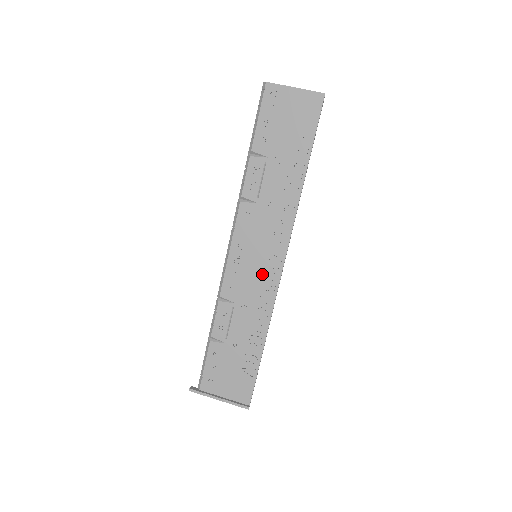
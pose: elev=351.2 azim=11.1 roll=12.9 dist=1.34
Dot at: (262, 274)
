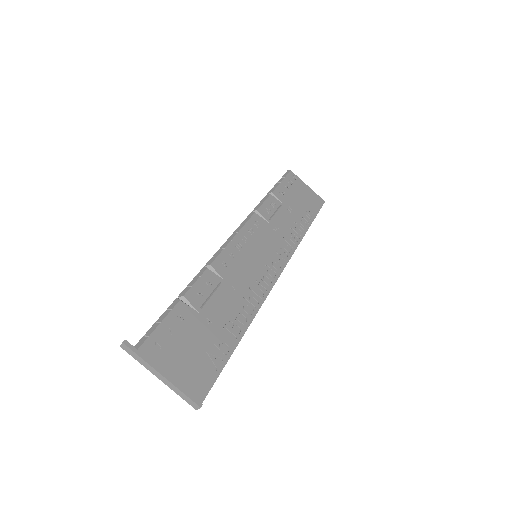
Dot at: (259, 272)
